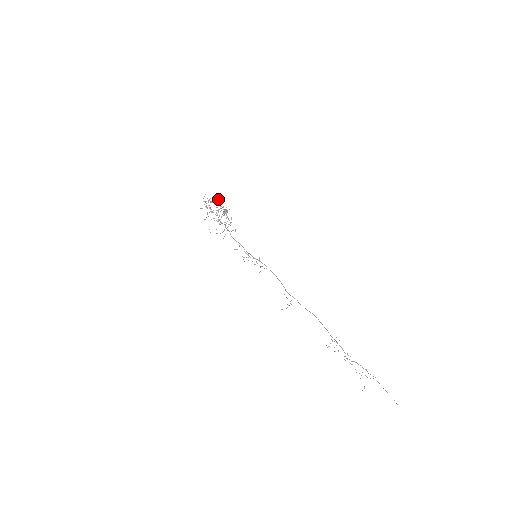
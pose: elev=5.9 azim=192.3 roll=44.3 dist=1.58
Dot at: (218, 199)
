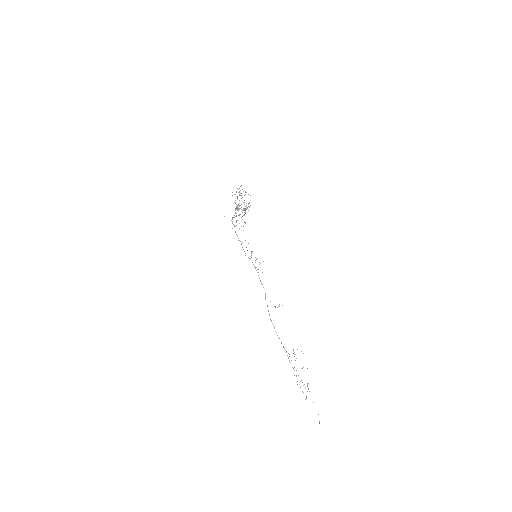
Dot at: occluded
